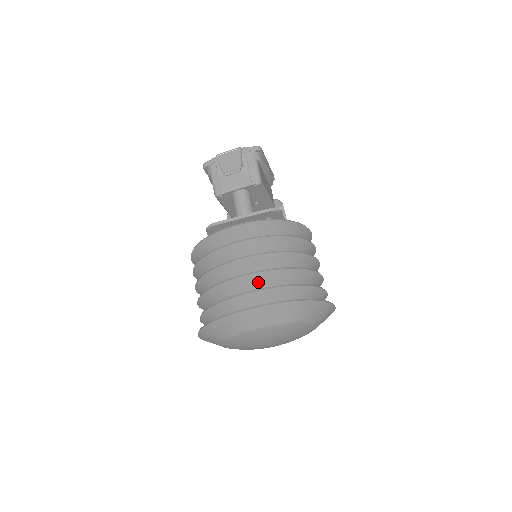
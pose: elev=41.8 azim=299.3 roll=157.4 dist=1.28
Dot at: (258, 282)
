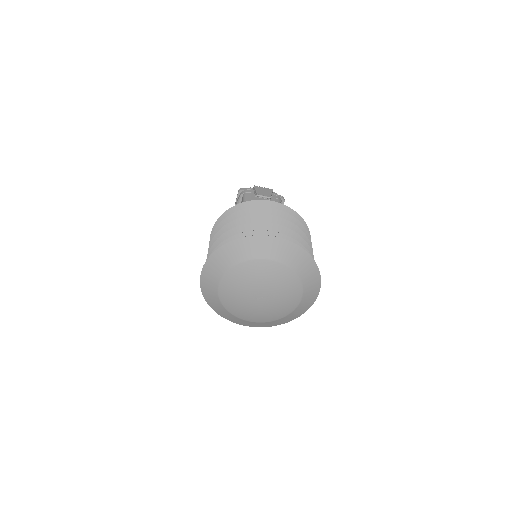
Dot at: occluded
